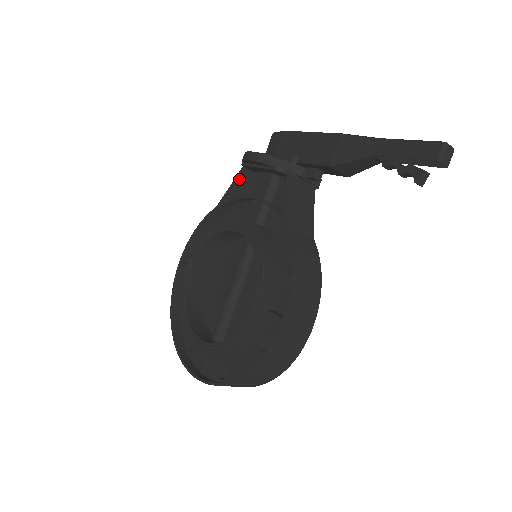
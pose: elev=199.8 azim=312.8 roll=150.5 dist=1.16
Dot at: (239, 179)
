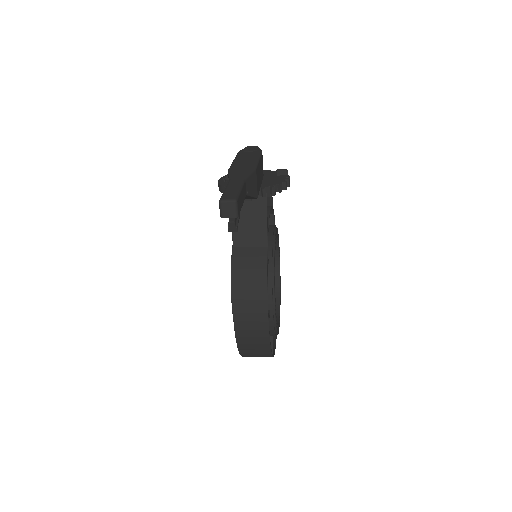
Dot at: occluded
